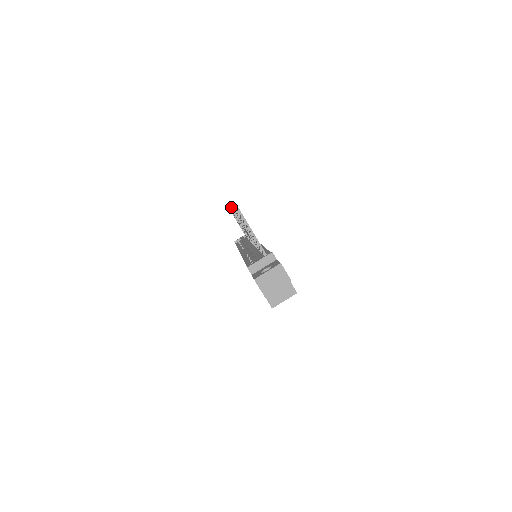
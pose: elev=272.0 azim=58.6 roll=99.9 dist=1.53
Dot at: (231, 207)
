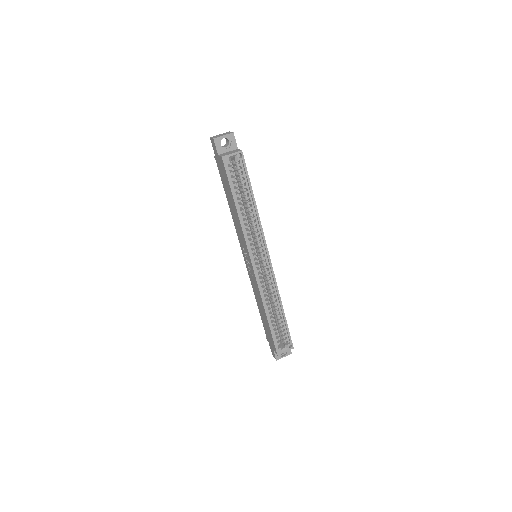
Dot at: occluded
